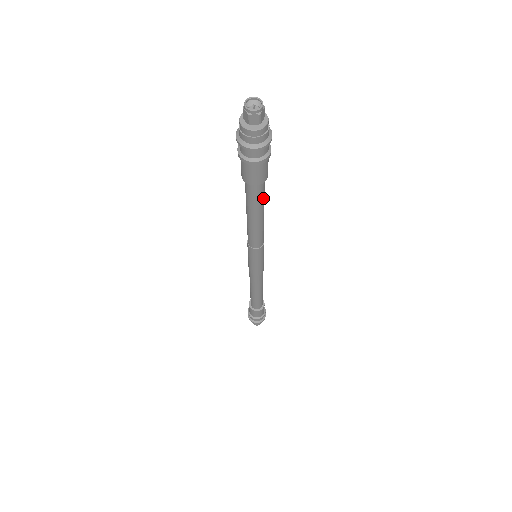
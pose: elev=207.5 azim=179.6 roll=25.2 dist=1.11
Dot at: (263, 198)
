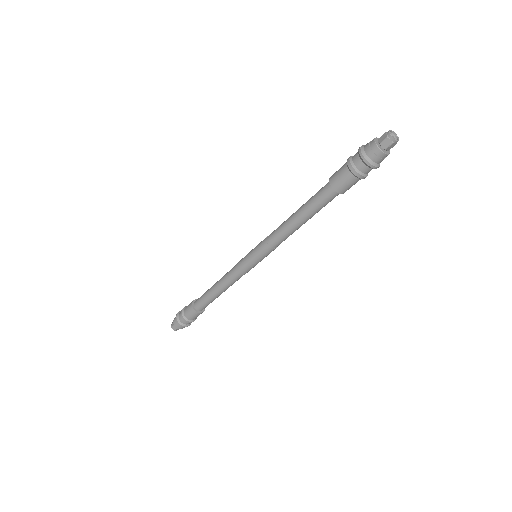
Dot at: occluded
